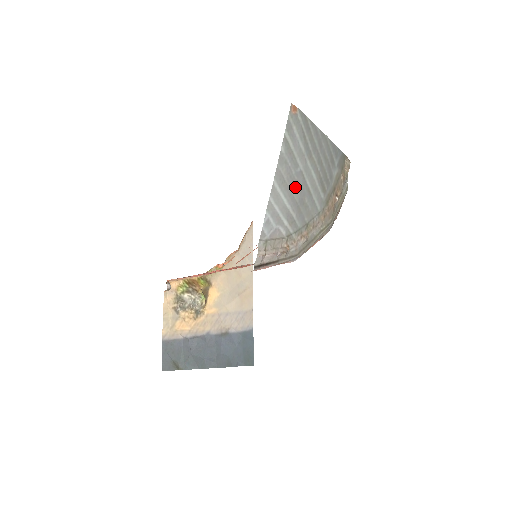
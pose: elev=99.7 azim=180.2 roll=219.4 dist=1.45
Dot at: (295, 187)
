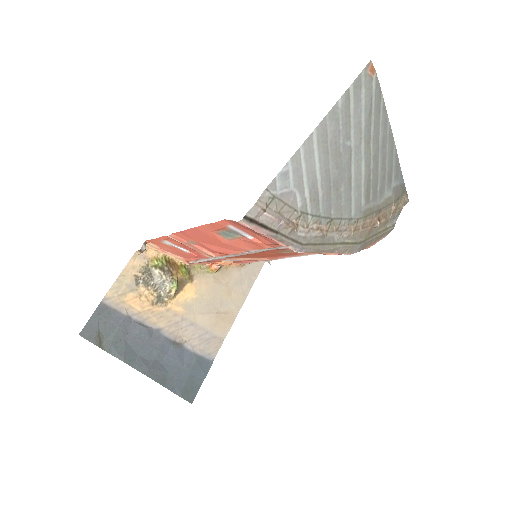
Dot at: (336, 160)
